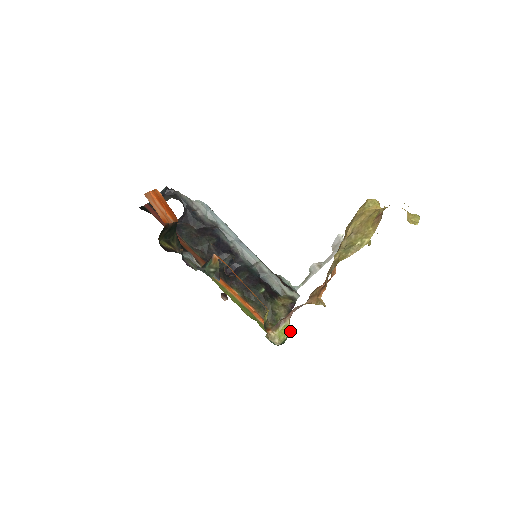
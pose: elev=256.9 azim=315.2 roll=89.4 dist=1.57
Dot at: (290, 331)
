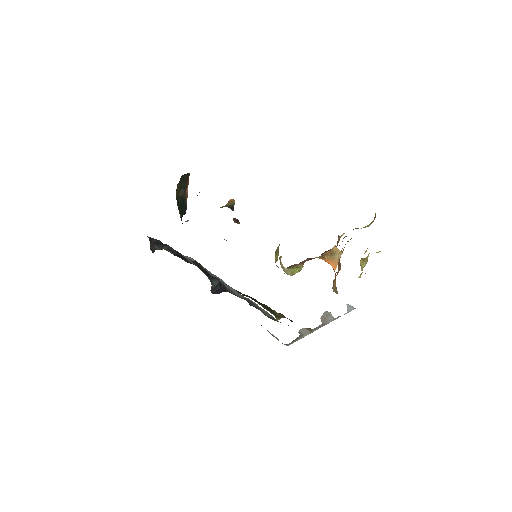
Dot at: occluded
